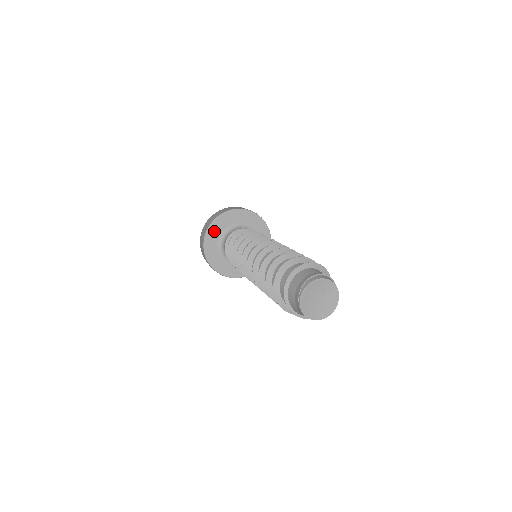
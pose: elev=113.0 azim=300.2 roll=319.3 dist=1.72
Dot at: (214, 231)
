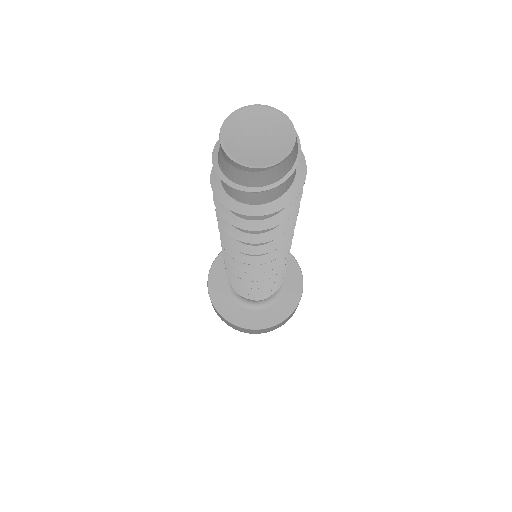
Dot at: occluded
